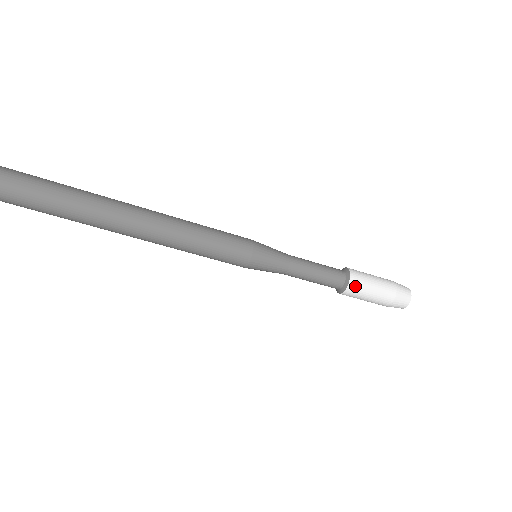
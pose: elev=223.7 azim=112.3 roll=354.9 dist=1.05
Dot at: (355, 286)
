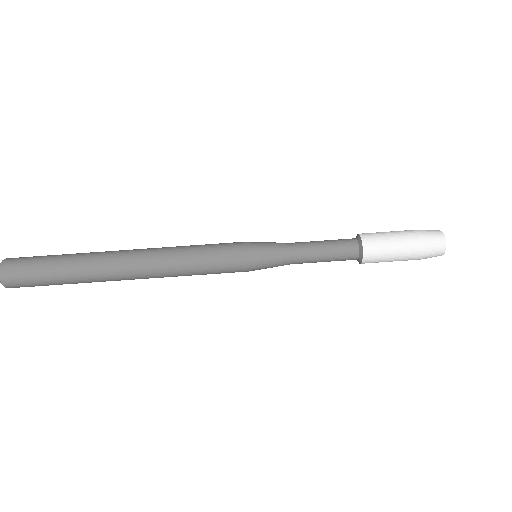
Dot at: (371, 244)
